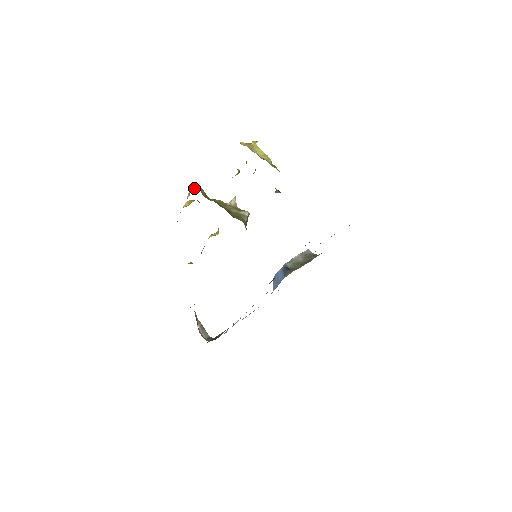
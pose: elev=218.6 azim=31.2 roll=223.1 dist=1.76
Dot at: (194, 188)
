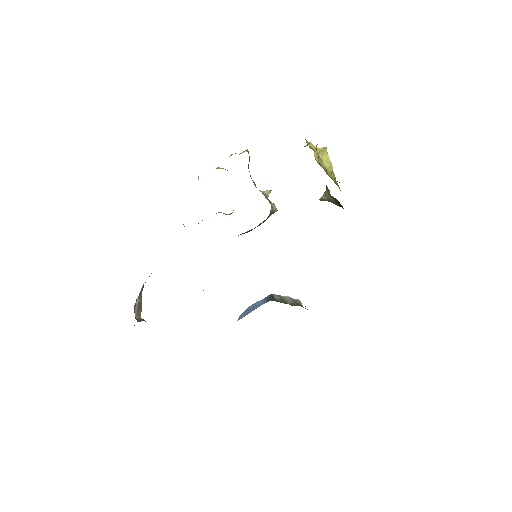
Dot at: (240, 153)
